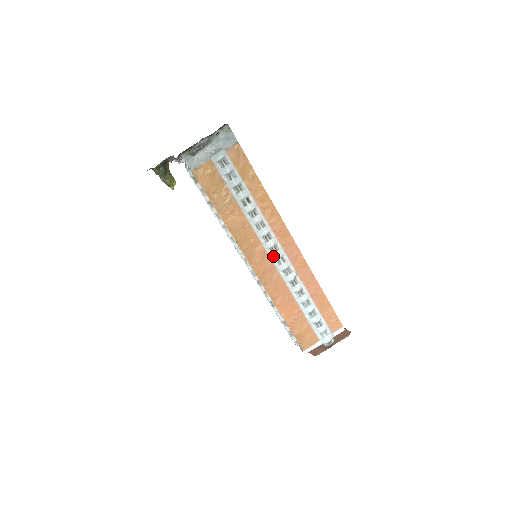
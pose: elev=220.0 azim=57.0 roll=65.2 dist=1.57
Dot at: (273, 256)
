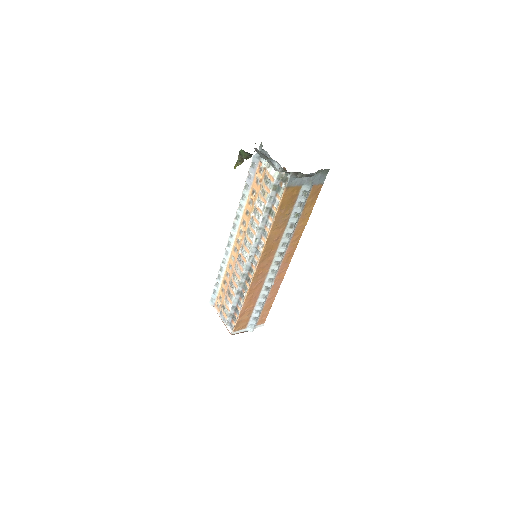
Dot at: (273, 267)
